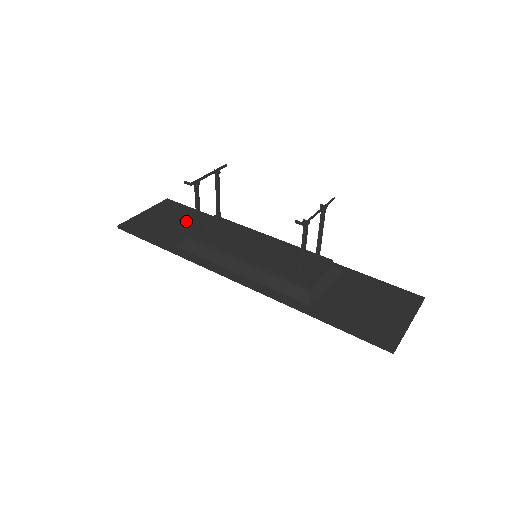
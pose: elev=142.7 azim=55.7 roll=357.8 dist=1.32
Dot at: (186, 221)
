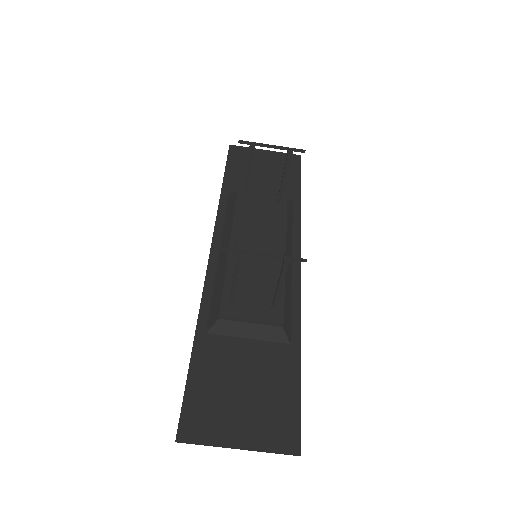
Dot at: (274, 183)
